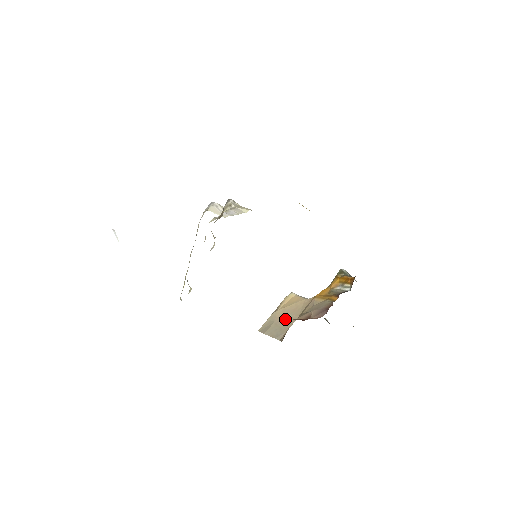
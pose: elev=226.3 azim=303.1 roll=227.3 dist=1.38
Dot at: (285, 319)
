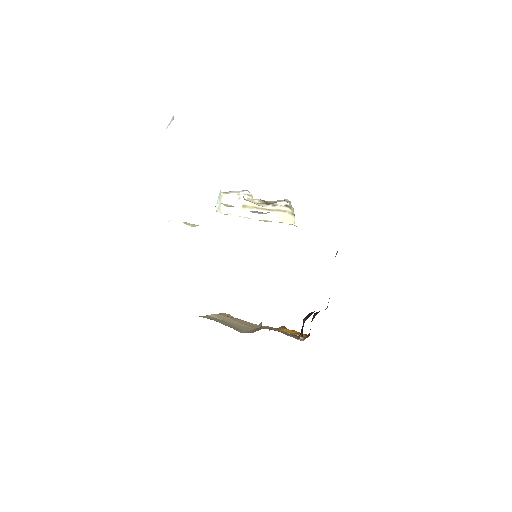
Dot at: (238, 324)
